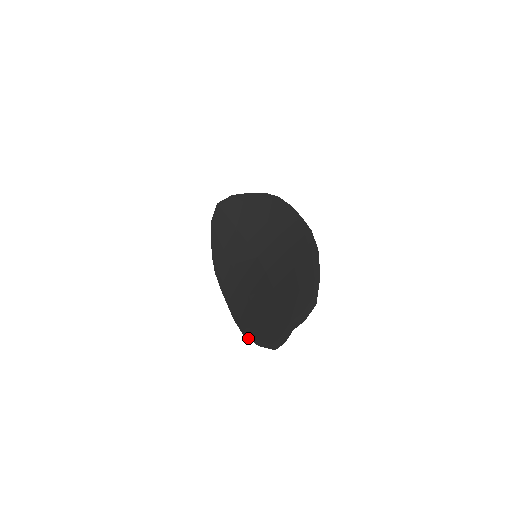
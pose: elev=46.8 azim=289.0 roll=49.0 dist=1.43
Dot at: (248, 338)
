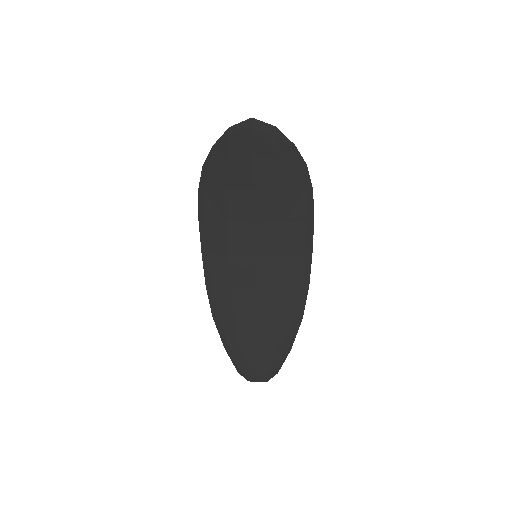
Dot at: (217, 329)
